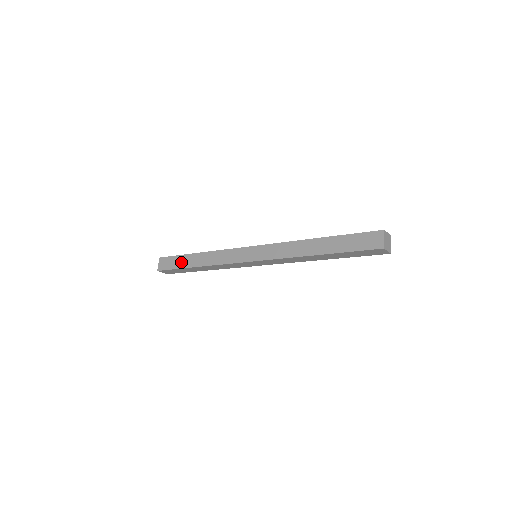
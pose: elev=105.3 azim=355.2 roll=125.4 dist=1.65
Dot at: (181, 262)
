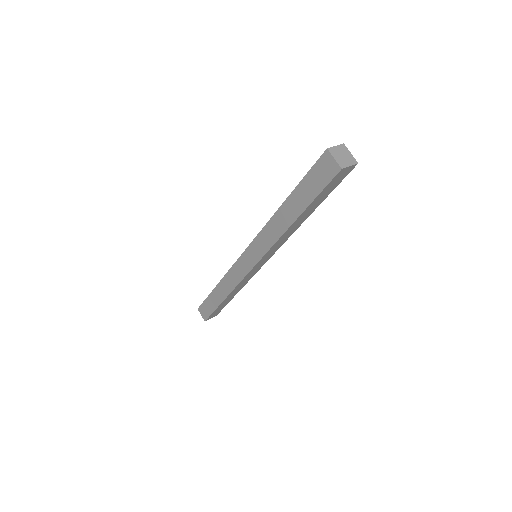
Dot at: occluded
